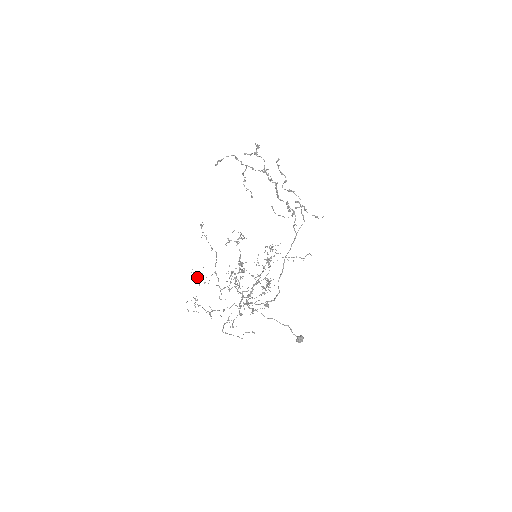
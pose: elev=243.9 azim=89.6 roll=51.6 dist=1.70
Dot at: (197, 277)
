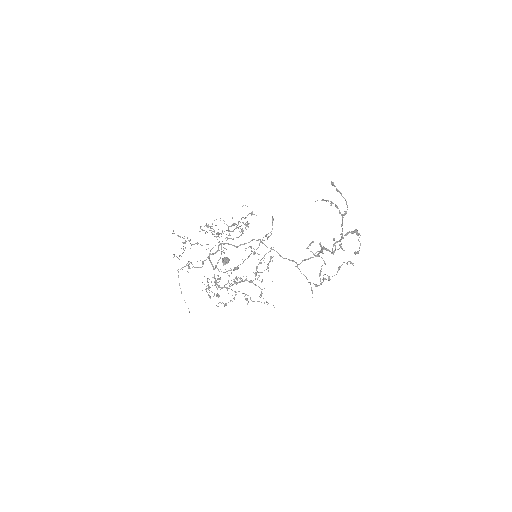
Dot at: occluded
